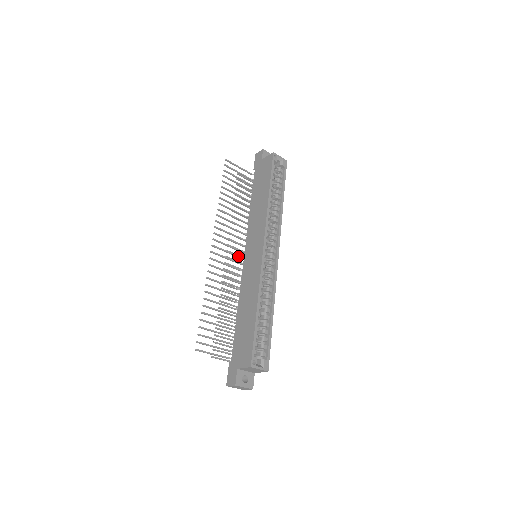
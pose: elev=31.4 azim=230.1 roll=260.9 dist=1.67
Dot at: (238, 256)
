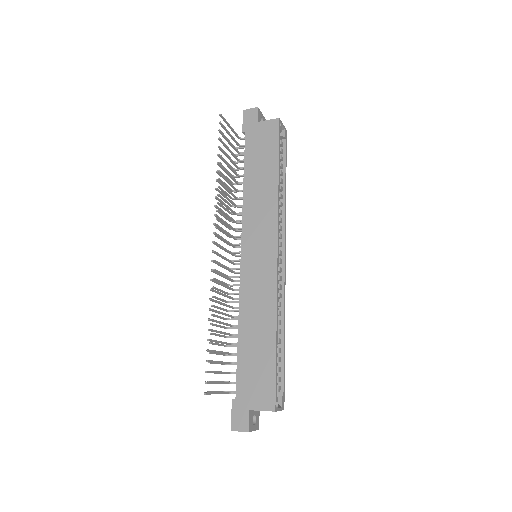
Dot at: (232, 253)
